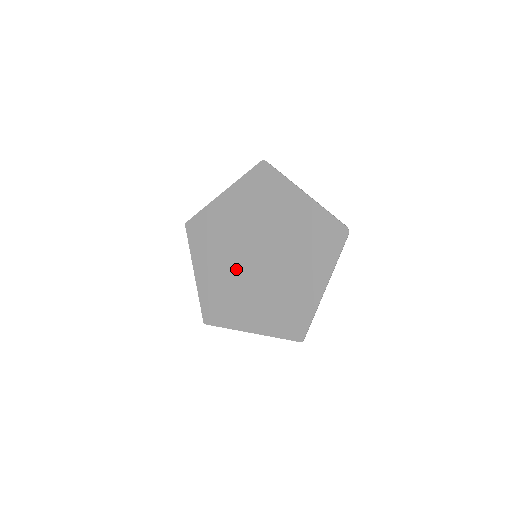
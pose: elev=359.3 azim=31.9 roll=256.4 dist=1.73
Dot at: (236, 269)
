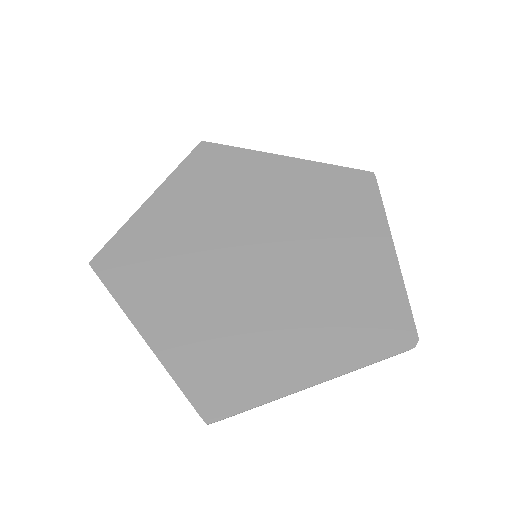
Dot at: (212, 245)
